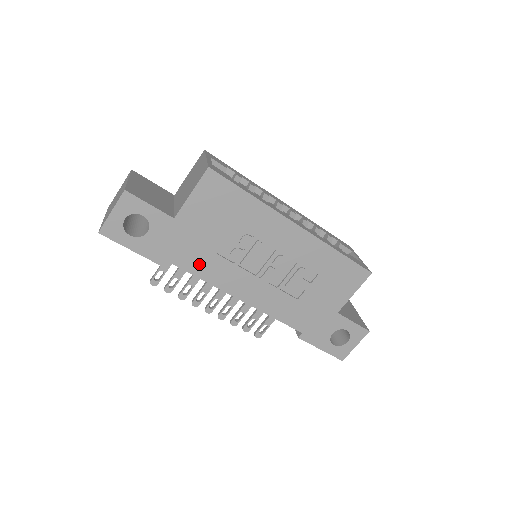
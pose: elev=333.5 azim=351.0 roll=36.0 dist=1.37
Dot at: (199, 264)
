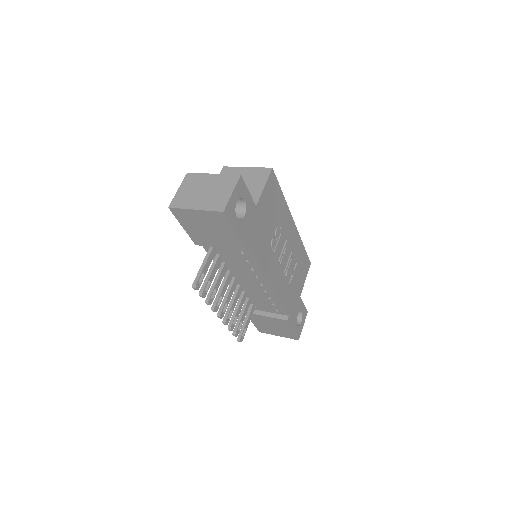
Dot at: (260, 250)
